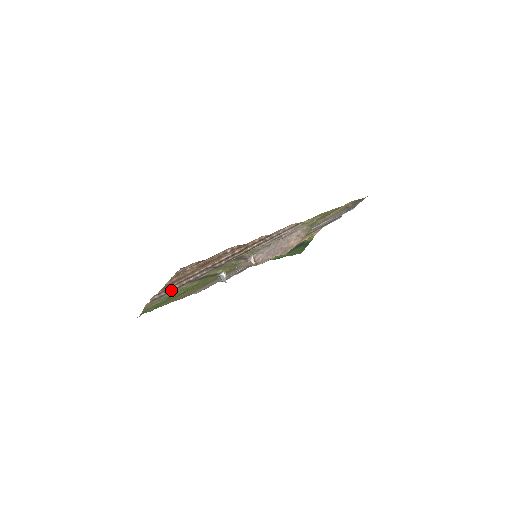
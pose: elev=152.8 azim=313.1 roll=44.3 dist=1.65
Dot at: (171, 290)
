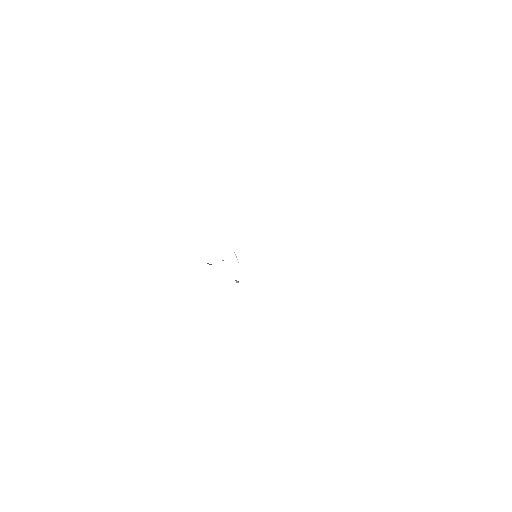
Dot at: occluded
